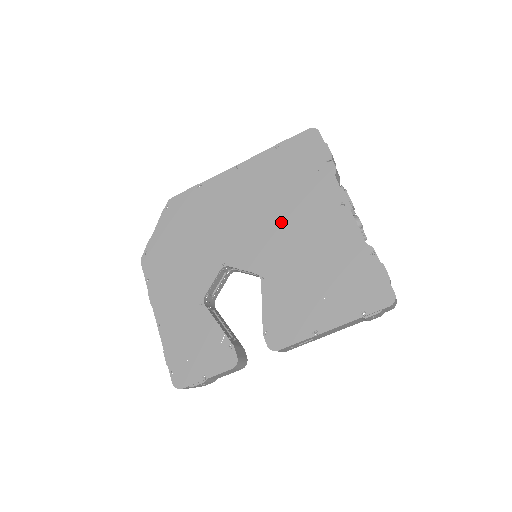
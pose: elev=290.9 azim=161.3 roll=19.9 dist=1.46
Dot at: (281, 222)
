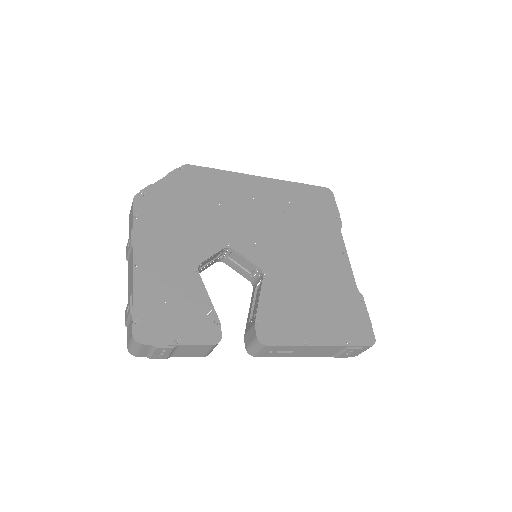
Dot at: (291, 239)
